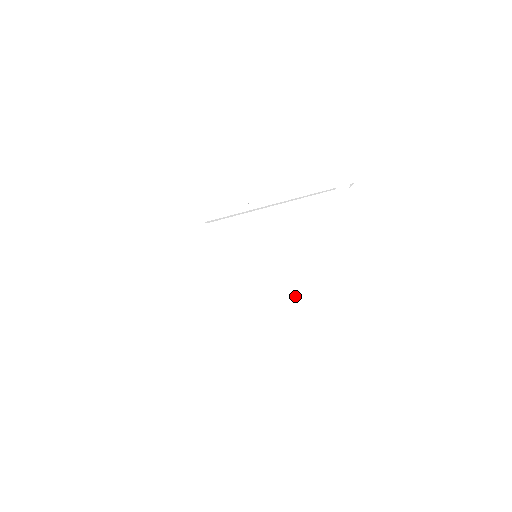
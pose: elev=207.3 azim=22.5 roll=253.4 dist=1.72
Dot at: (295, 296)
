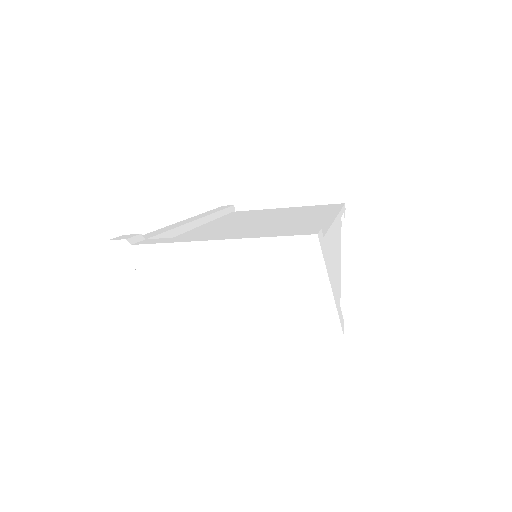
Dot at: (312, 327)
